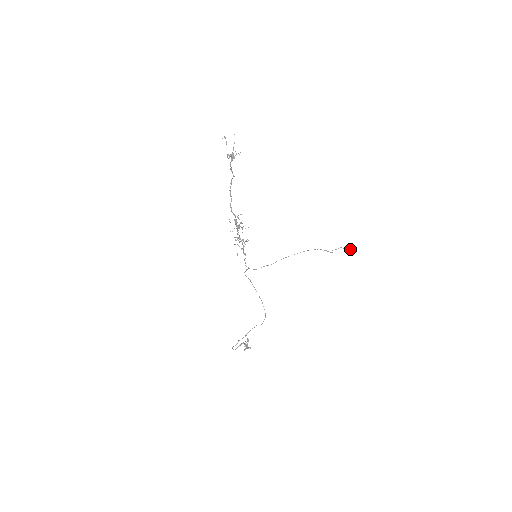
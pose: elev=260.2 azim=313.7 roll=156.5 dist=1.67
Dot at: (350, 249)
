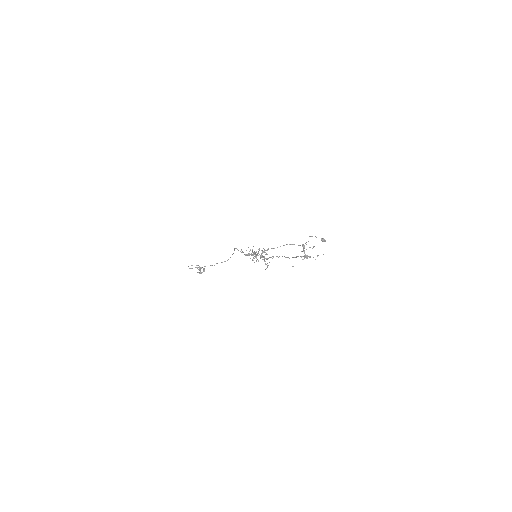
Dot at: occluded
